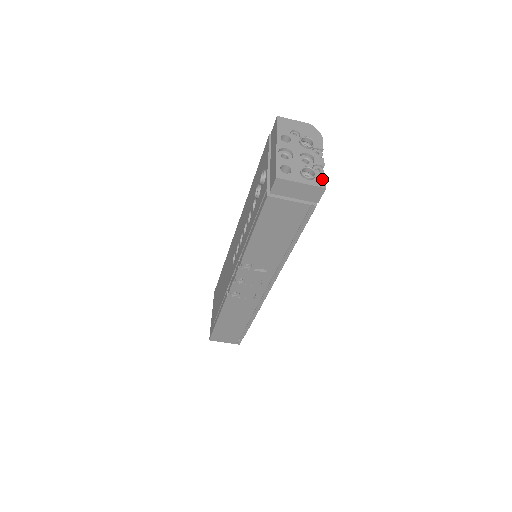
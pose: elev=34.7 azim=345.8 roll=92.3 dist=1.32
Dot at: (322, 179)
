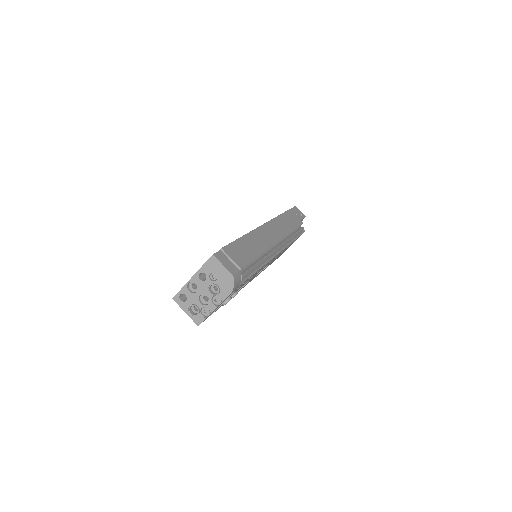
Dot at: (201, 319)
